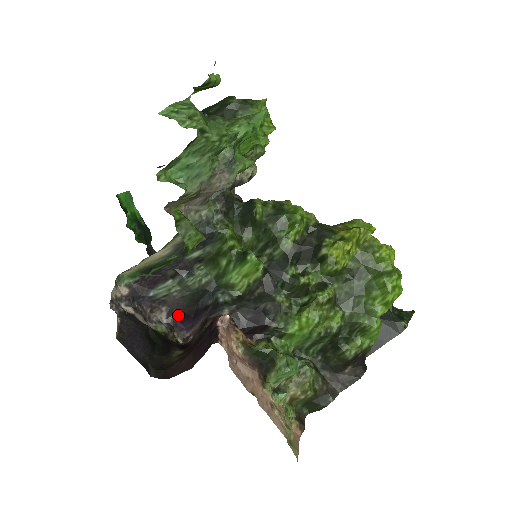
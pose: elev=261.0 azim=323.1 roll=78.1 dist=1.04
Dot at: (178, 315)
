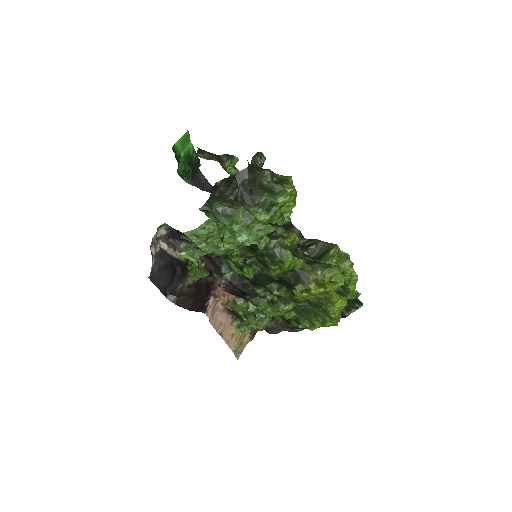
Dot at: occluded
